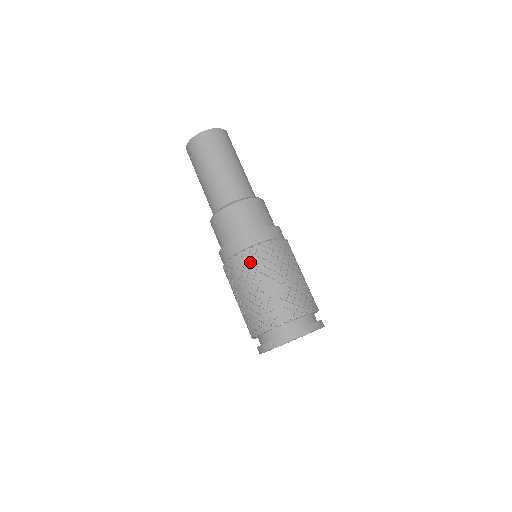
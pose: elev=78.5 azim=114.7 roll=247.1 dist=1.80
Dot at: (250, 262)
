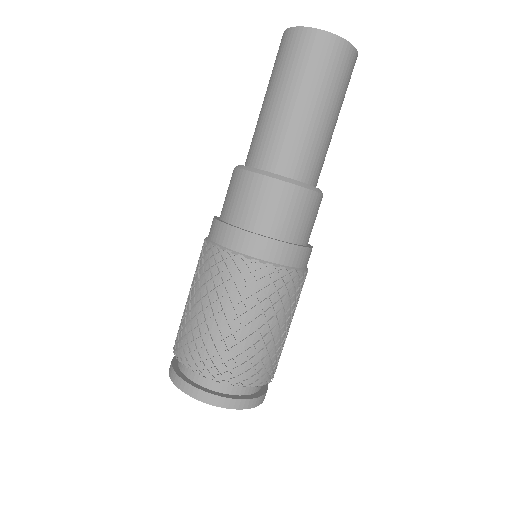
Dot at: (245, 280)
